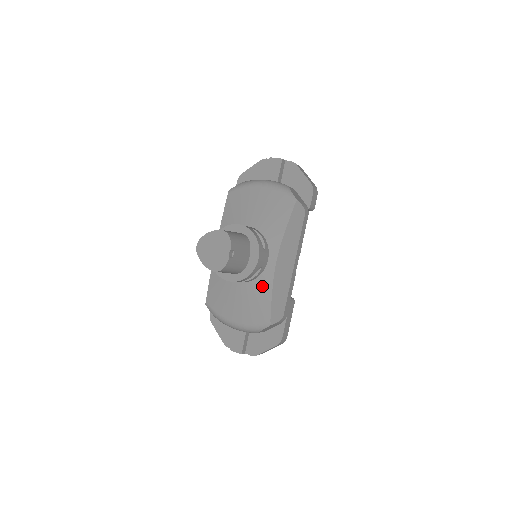
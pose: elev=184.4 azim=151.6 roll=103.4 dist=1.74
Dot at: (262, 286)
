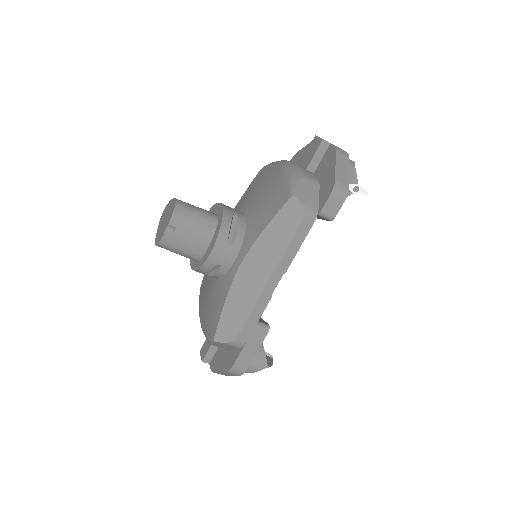
Dot at: (221, 290)
